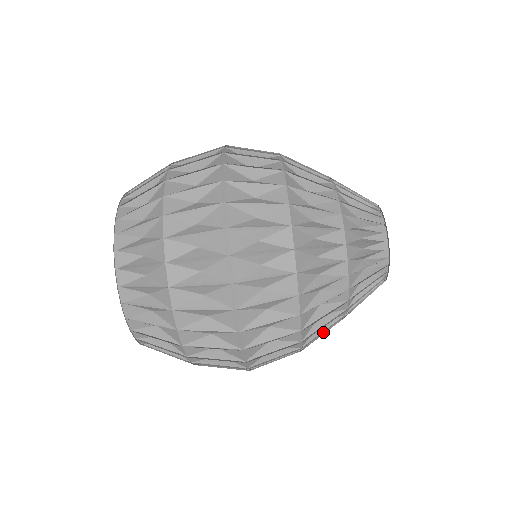
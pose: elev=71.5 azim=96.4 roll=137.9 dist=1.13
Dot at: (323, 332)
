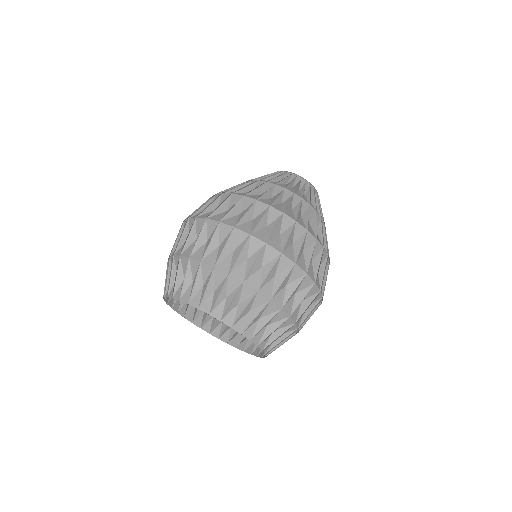
Dot at: occluded
